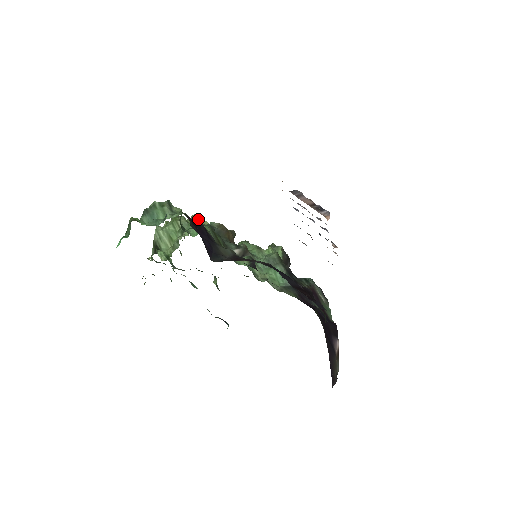
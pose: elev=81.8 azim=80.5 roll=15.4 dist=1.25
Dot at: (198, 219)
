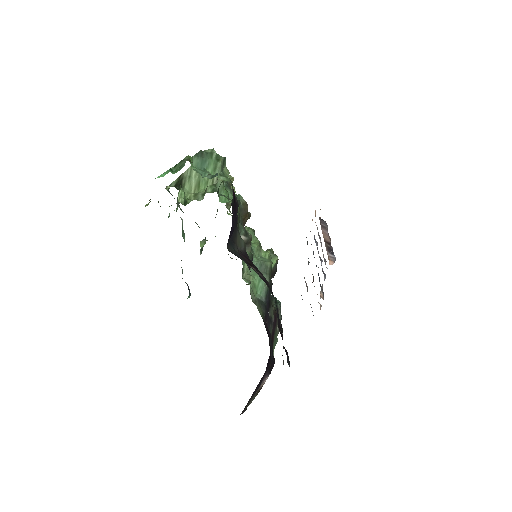
Dot at: occluded
